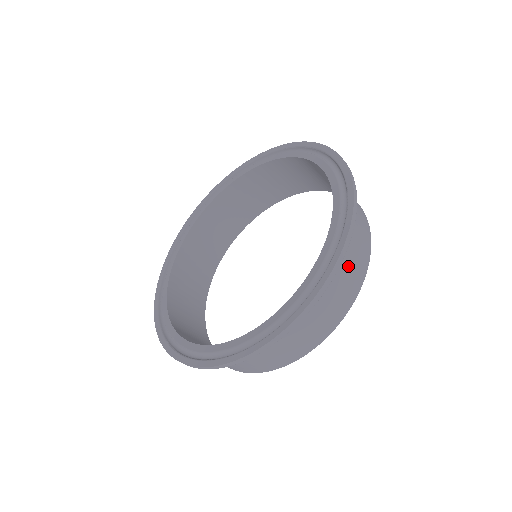
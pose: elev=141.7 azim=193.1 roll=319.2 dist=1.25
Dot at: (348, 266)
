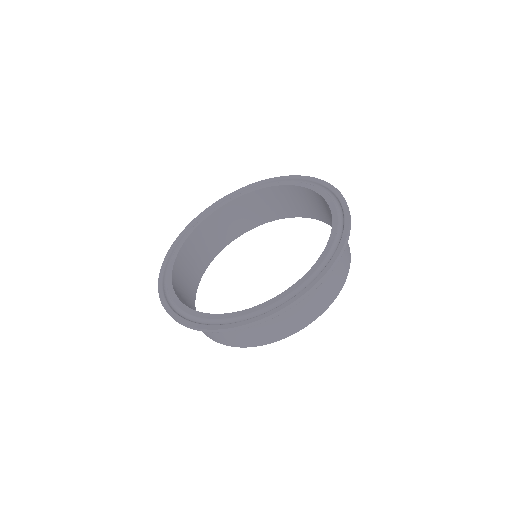
Dot at: (255, 331)
